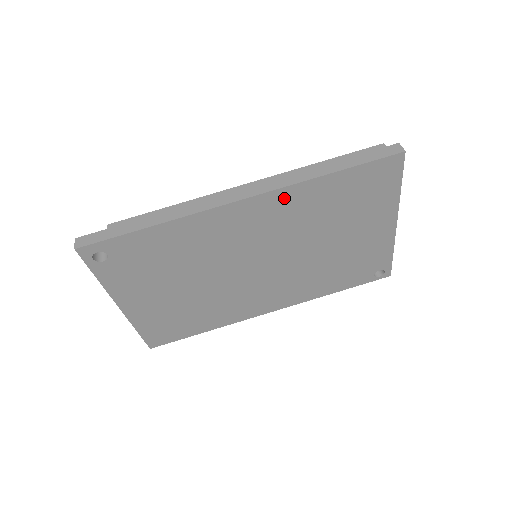
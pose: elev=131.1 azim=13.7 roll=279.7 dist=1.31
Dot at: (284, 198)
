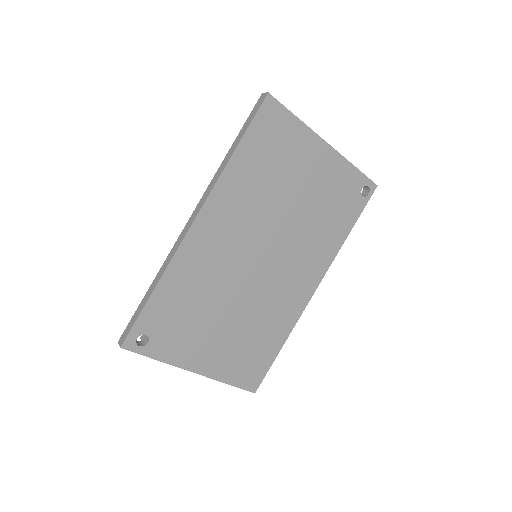
Dot at: (222, 196)
